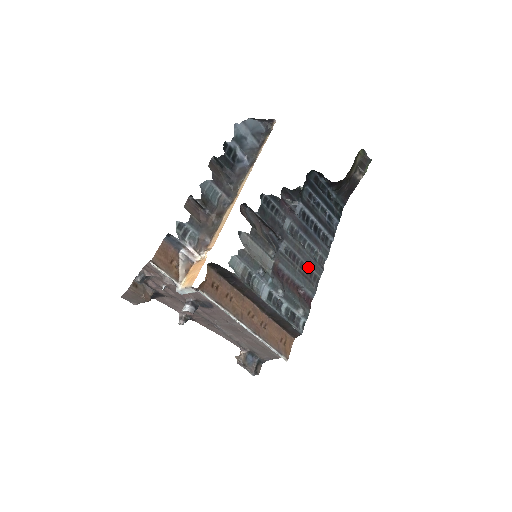
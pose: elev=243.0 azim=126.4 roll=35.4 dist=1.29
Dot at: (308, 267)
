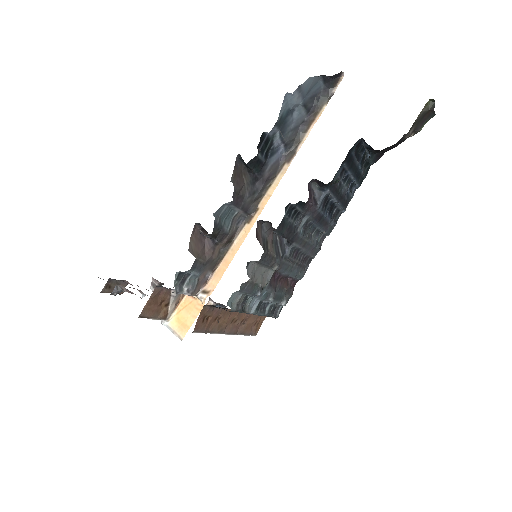
Dot at: (307, 254)
